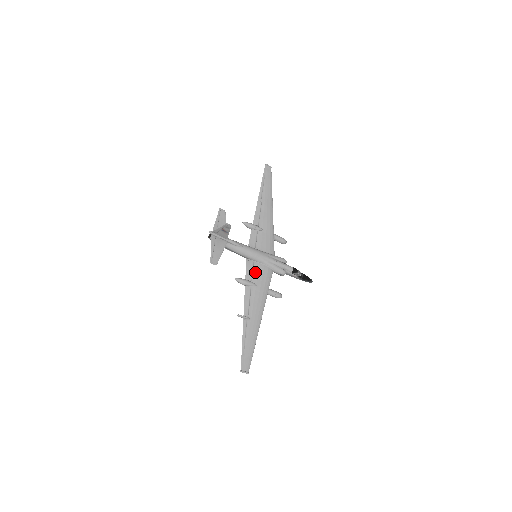
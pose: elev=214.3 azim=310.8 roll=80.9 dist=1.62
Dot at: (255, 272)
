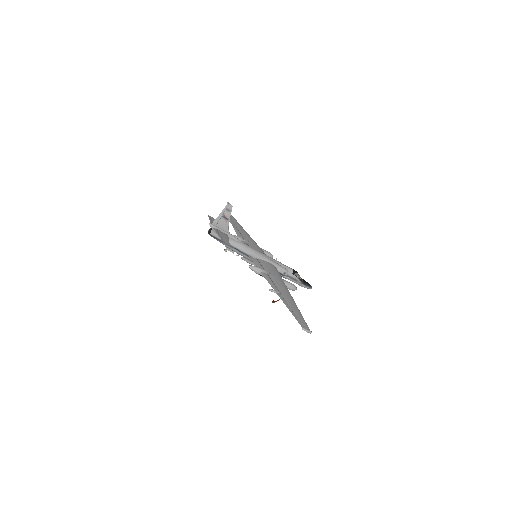
Dot at: (263, 265)
